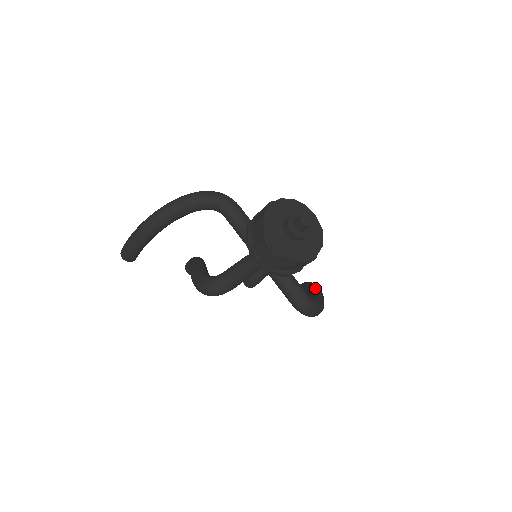
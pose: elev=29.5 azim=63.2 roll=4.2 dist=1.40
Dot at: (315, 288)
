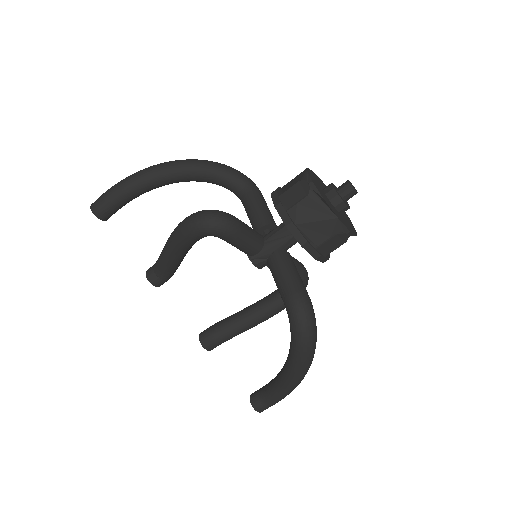
Dot at: occluded
